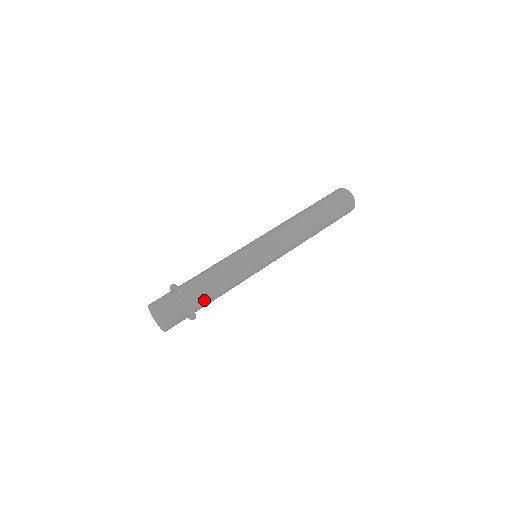
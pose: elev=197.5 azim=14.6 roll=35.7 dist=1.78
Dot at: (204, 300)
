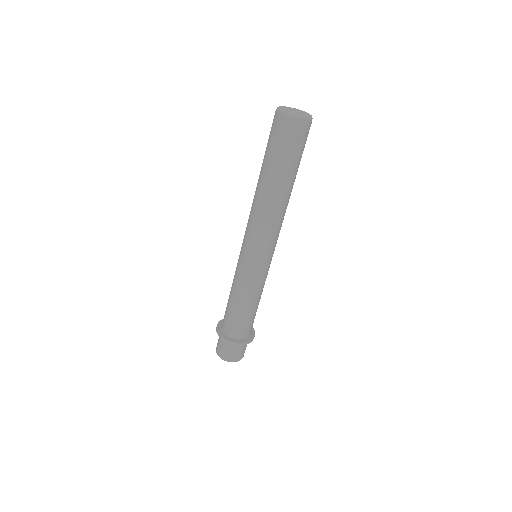
Dot at: (248, 327)
